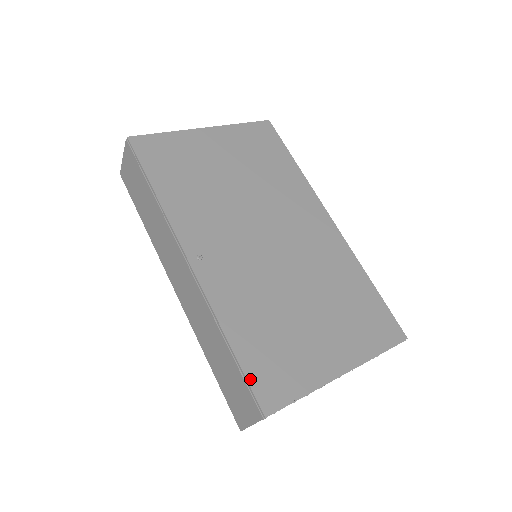
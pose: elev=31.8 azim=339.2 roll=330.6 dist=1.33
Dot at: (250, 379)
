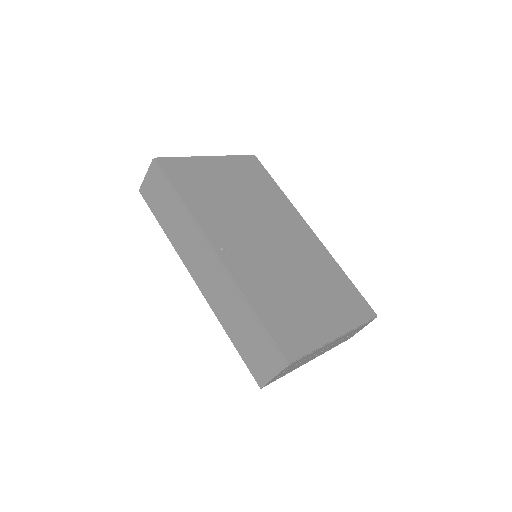
Dot at: (274, 337)
